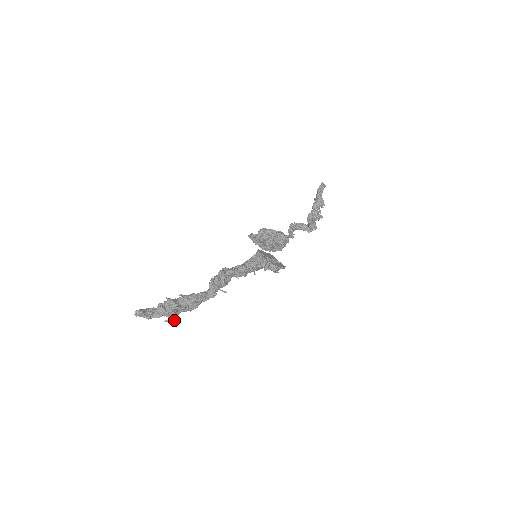
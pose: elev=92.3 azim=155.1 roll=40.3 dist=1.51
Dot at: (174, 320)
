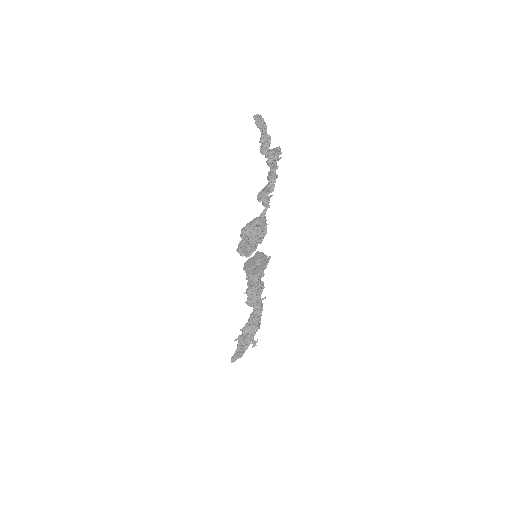
Dot at: (256, 342)
